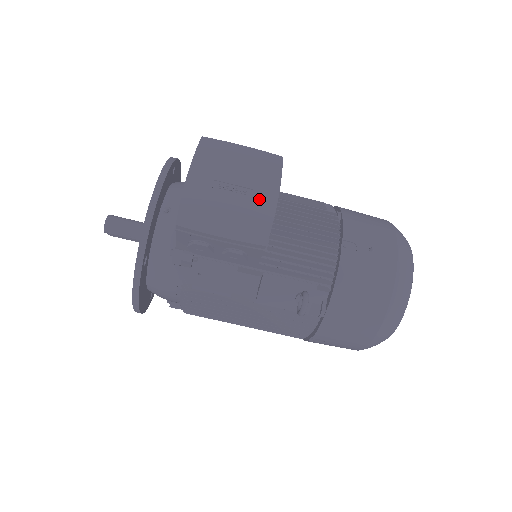
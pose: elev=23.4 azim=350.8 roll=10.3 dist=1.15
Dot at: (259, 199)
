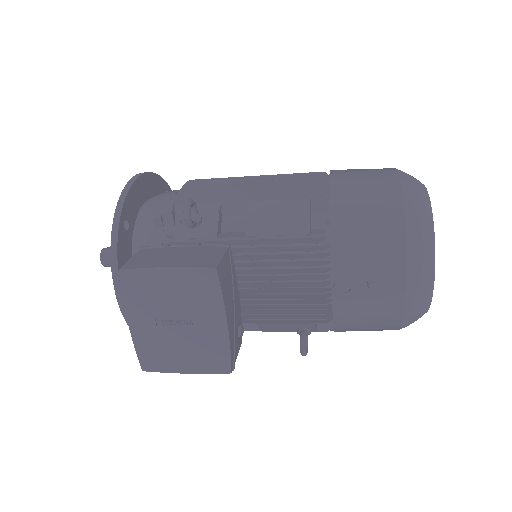
Dot at: (207, 328)
